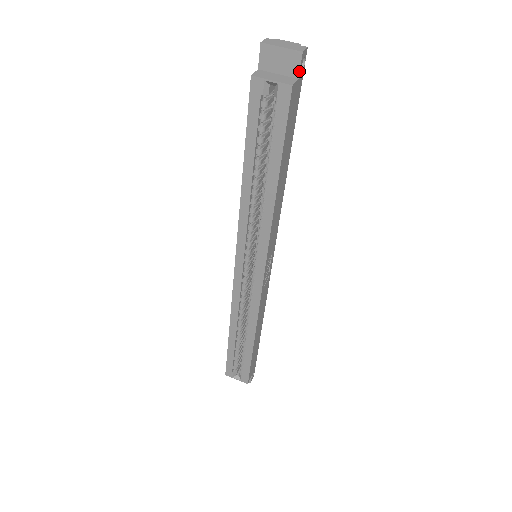
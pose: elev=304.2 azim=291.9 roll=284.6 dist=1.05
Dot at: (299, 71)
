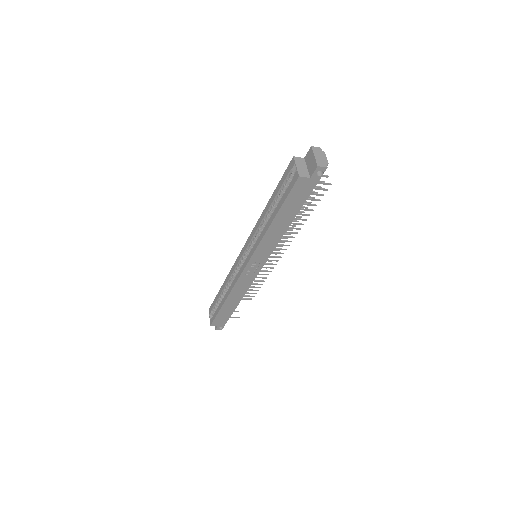
Dot at: (312, 174)
